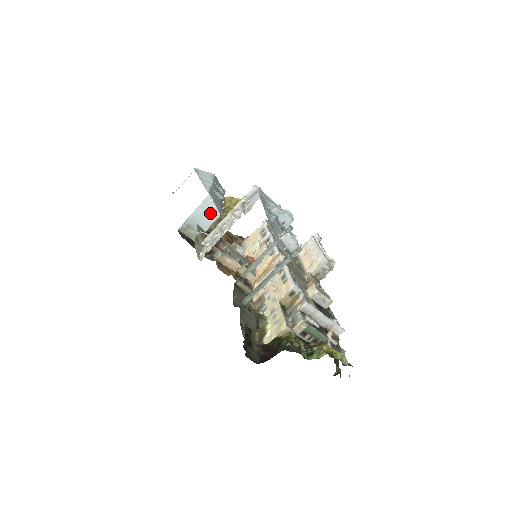
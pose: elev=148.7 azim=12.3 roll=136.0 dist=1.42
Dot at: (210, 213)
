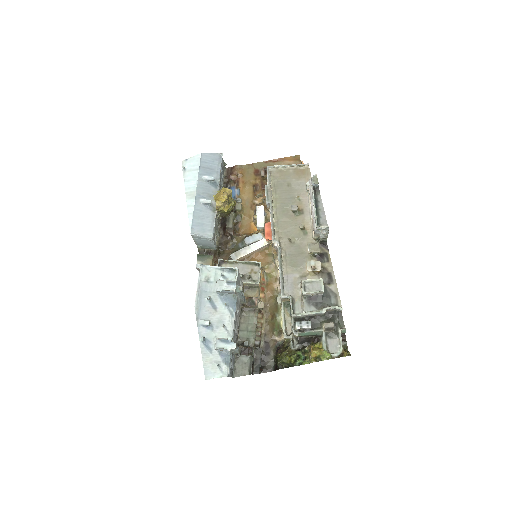
Dot at: (204, 239)
